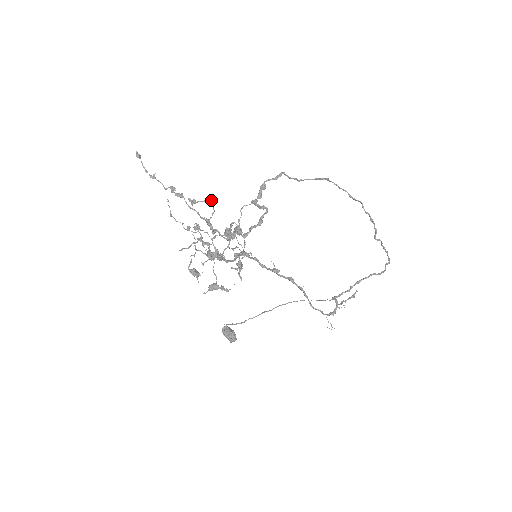
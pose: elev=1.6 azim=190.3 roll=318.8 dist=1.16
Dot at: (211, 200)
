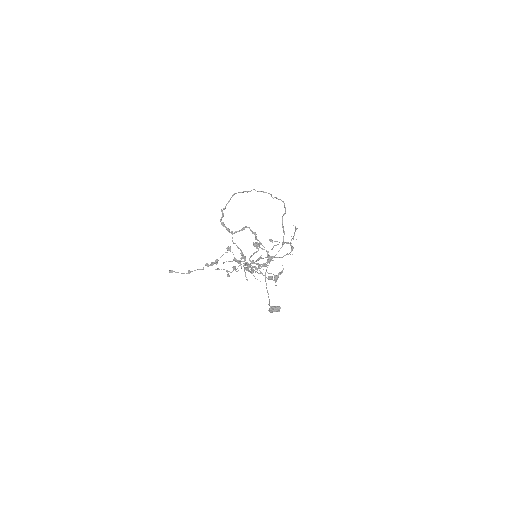
Dot at: (227, 249)
